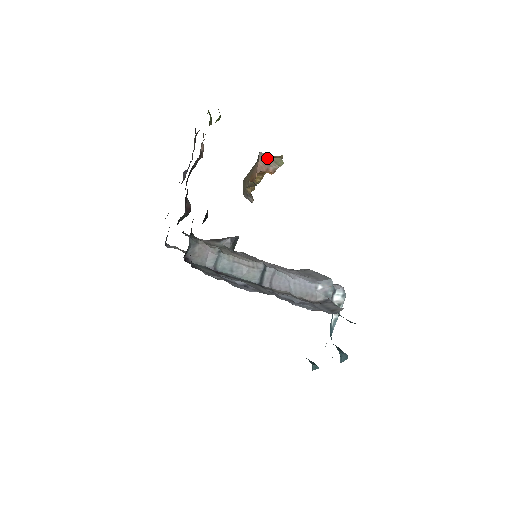
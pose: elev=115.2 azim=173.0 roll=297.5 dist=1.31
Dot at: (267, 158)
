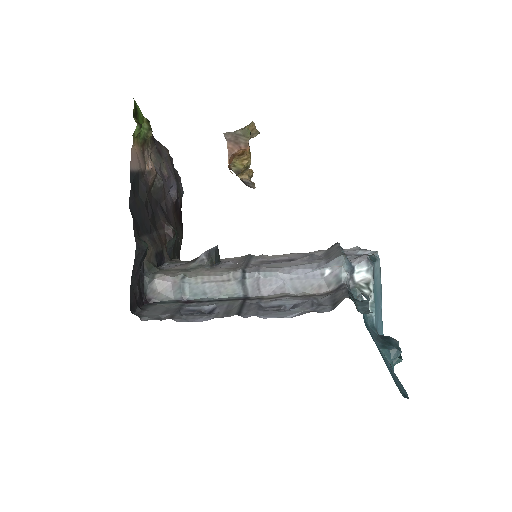
Dot at: (234, 135)
